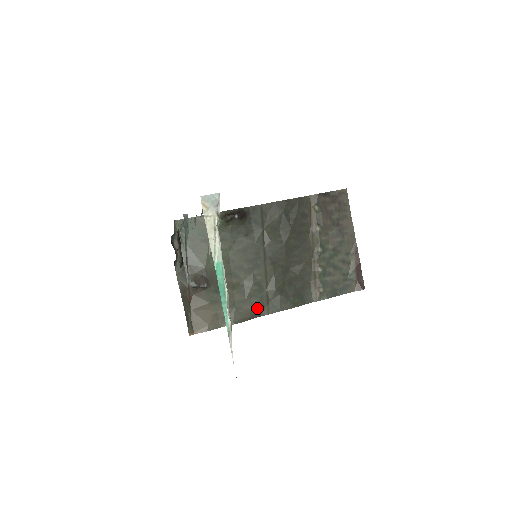
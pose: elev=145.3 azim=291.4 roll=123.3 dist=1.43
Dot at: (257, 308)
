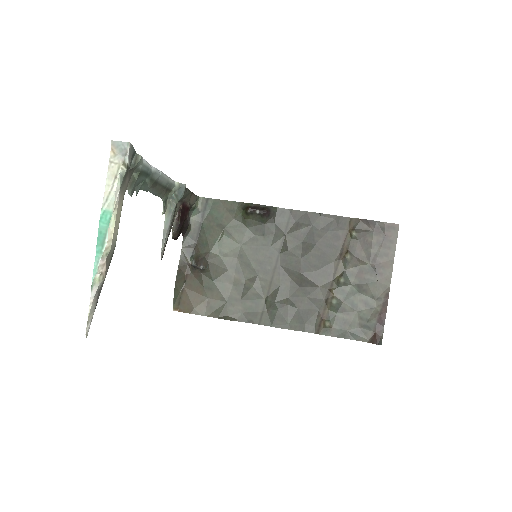
Dot at: (249, 313)
